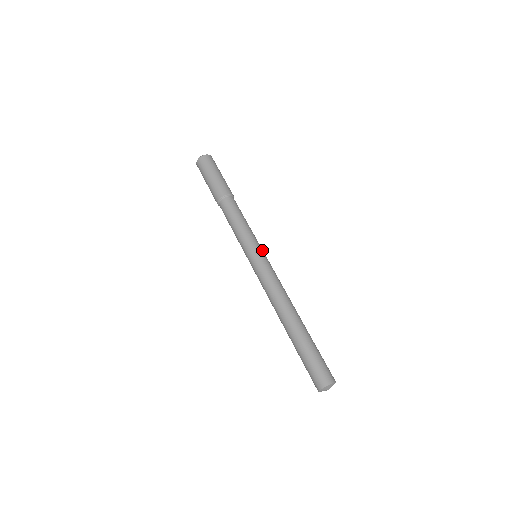
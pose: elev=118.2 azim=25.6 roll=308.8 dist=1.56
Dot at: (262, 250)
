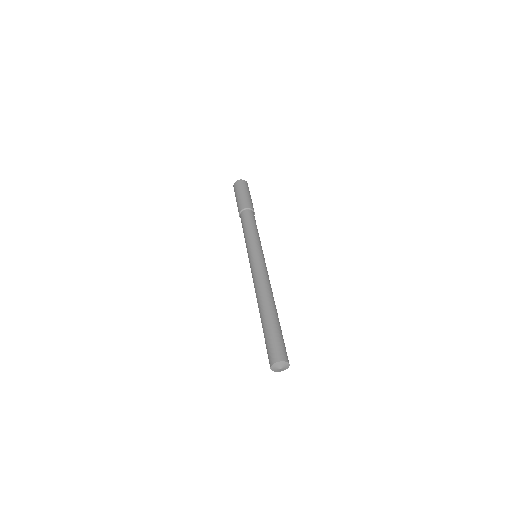
Dot at: occluded
